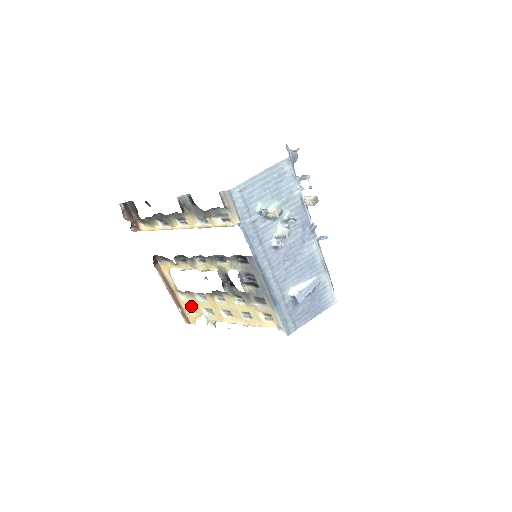
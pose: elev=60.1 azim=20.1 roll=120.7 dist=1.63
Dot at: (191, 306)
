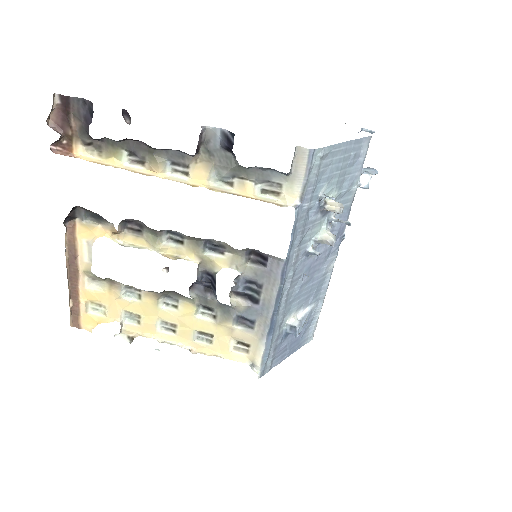
Dot at: (99, 302)
